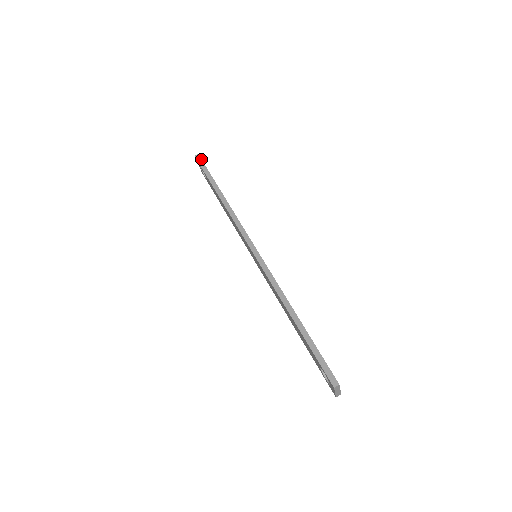
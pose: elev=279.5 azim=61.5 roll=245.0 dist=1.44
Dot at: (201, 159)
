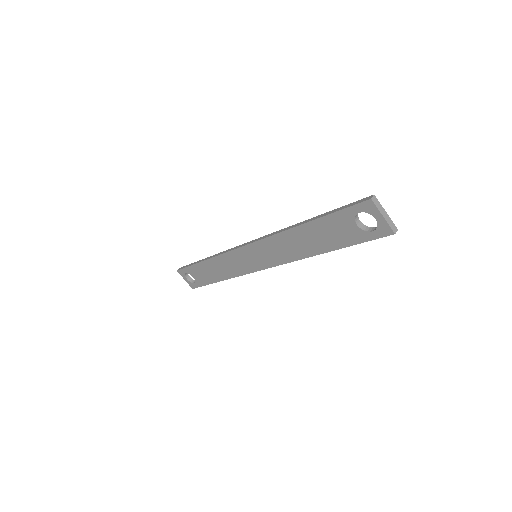
Dot at: (182, 267)
